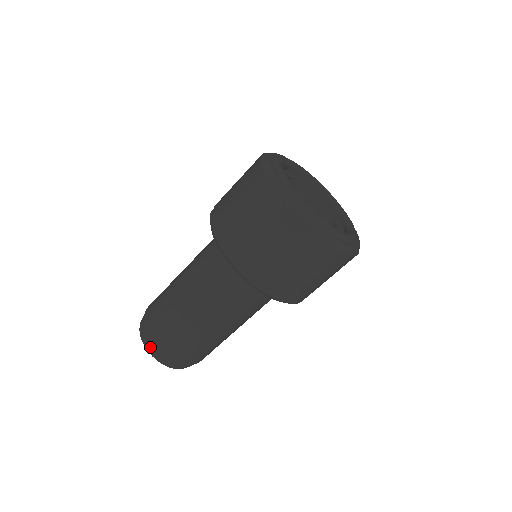
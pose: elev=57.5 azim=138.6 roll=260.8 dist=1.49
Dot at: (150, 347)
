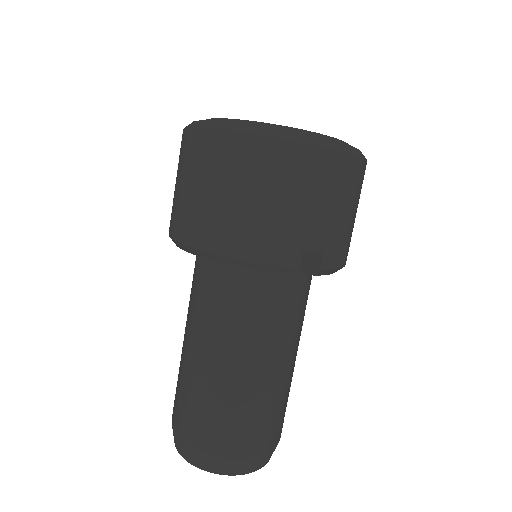
Dot at: occluded
